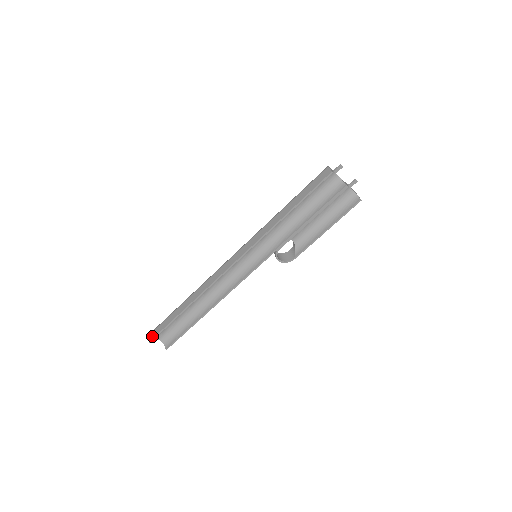
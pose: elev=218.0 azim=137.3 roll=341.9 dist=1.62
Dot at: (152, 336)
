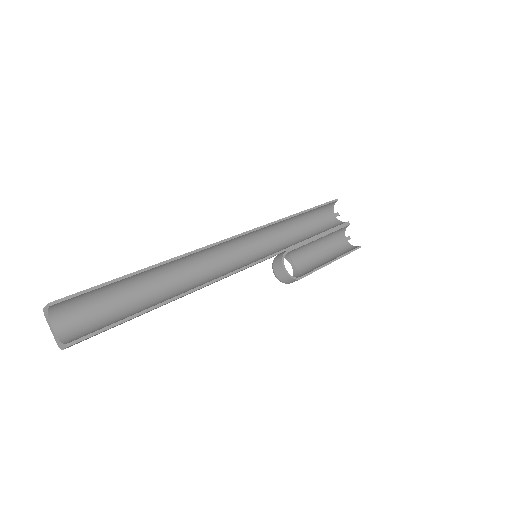
Dot at: (59, 299)
